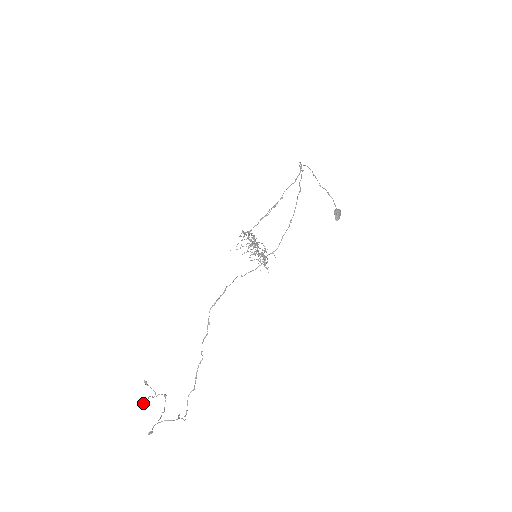
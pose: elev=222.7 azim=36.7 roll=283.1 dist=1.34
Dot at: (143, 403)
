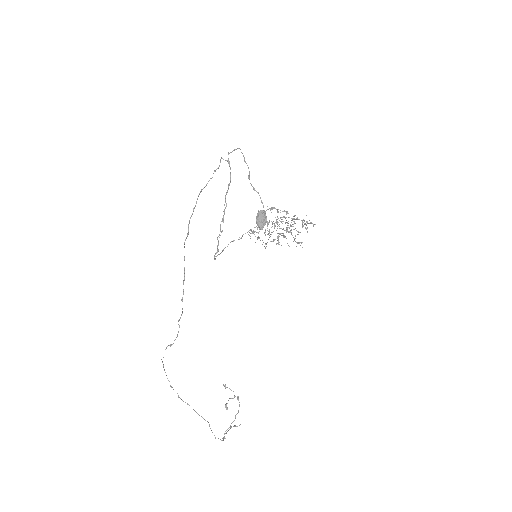
Dot at: (225, 406)
